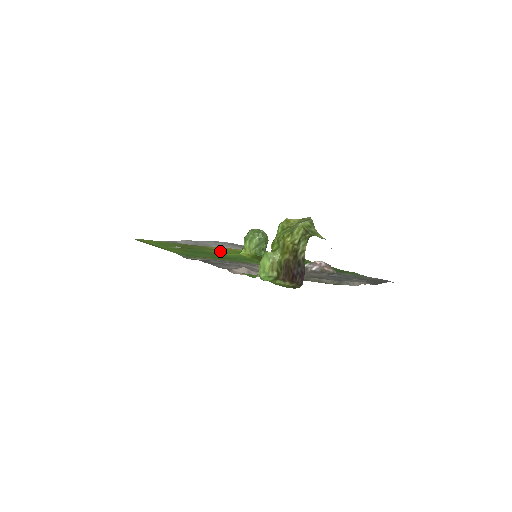
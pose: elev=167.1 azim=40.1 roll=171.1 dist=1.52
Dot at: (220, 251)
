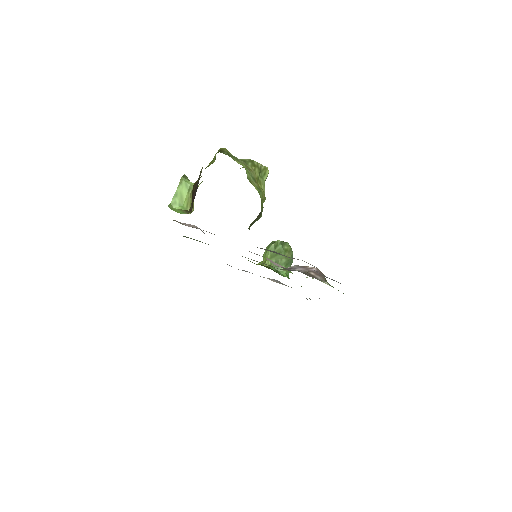
Dot at: occluded
